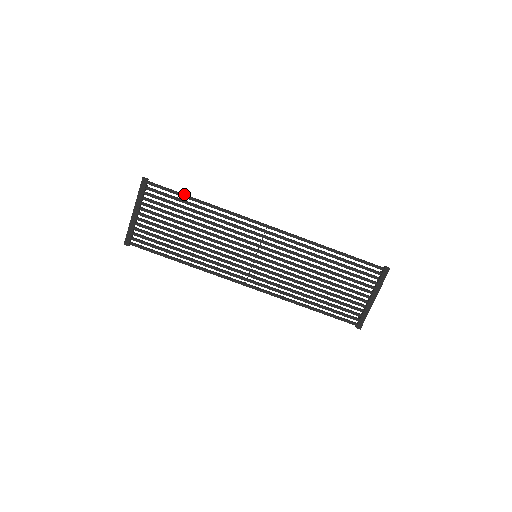
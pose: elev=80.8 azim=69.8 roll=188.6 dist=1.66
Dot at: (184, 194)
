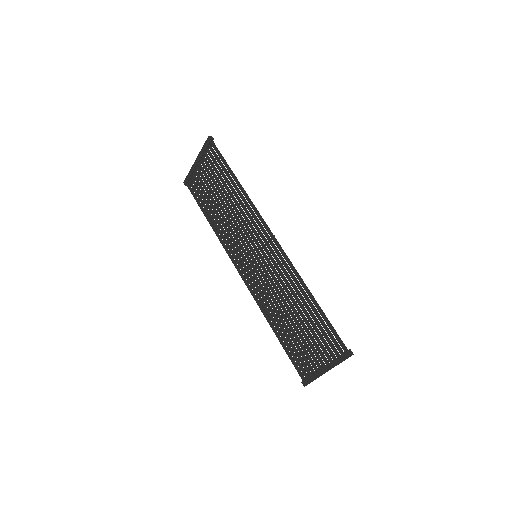
Dot at: (229, 167)
